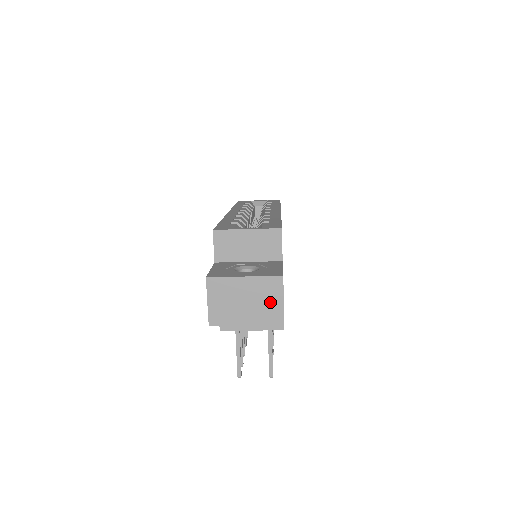
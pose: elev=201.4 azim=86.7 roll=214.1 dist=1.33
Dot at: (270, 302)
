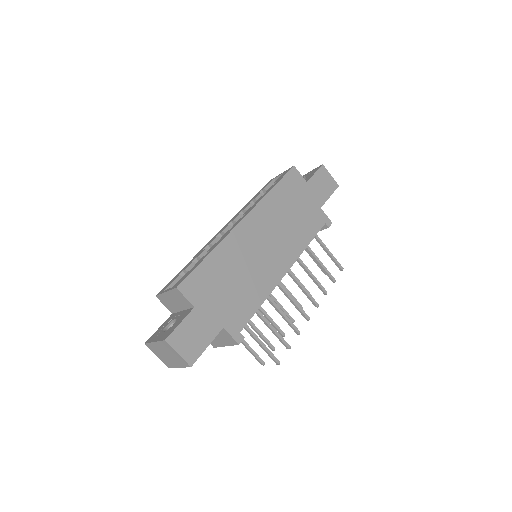
Dot at: (174, 355)
